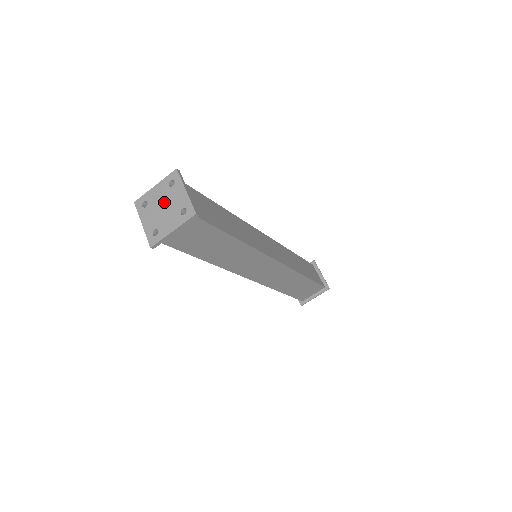
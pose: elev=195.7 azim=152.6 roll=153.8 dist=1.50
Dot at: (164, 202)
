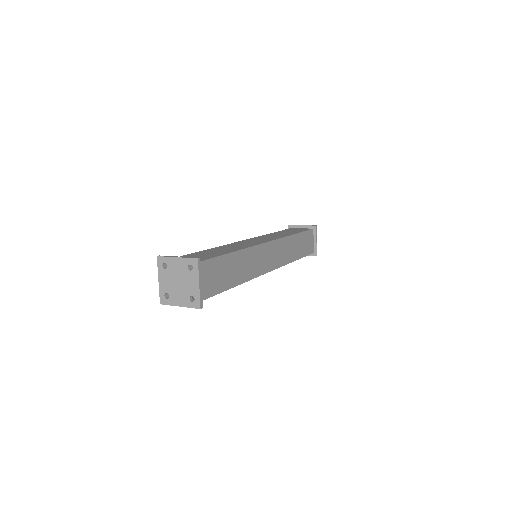
Dot at: (180, 278)
